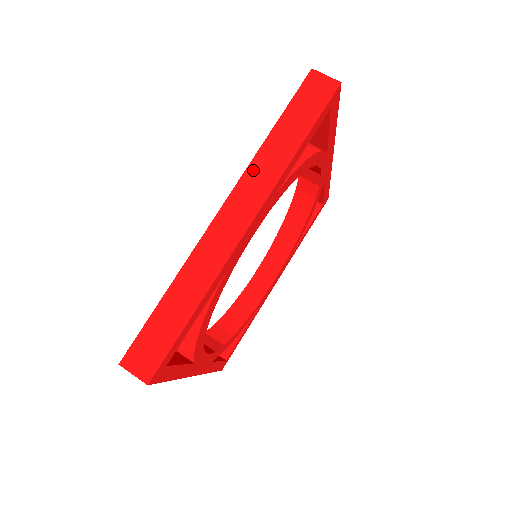
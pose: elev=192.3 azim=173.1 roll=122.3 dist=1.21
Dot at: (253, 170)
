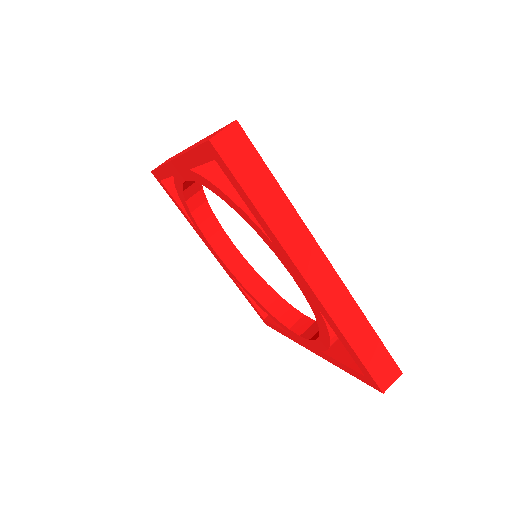
Dot at: (168, 161)
